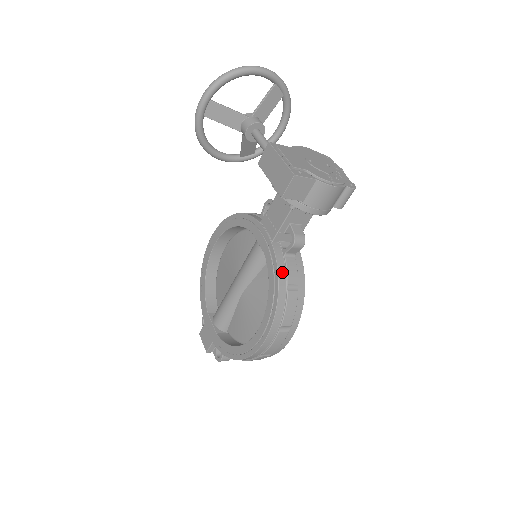
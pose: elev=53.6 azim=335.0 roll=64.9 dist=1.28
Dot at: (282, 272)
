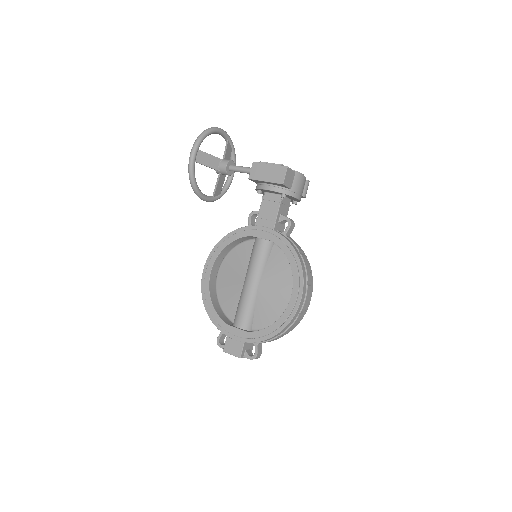
Dot at: (292, 244)
